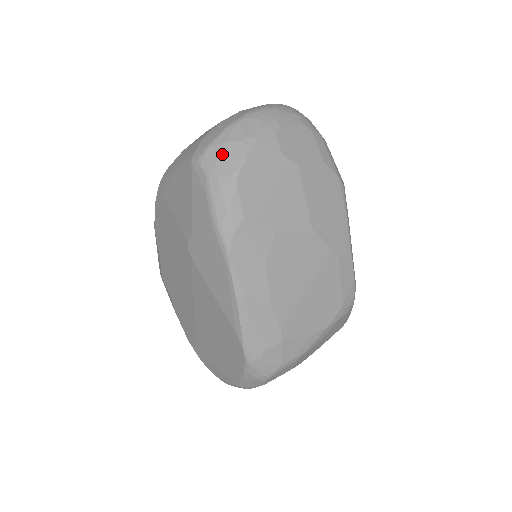
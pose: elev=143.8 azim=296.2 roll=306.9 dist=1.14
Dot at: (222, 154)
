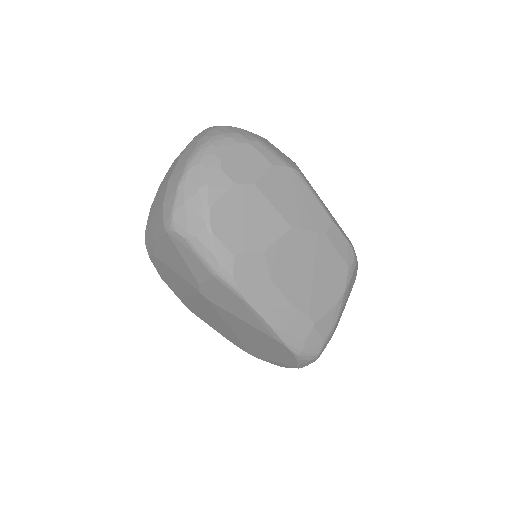
Dot at: (187, 214)
